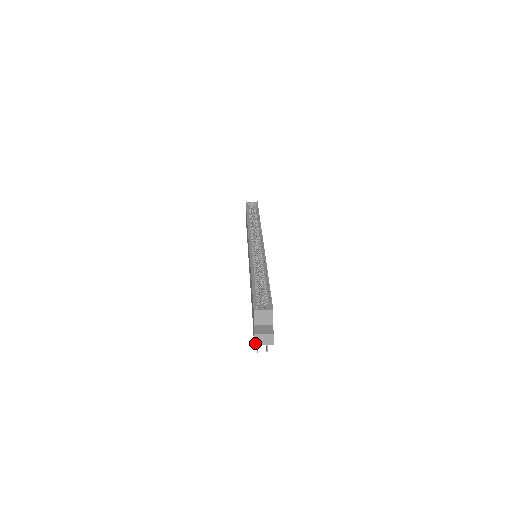
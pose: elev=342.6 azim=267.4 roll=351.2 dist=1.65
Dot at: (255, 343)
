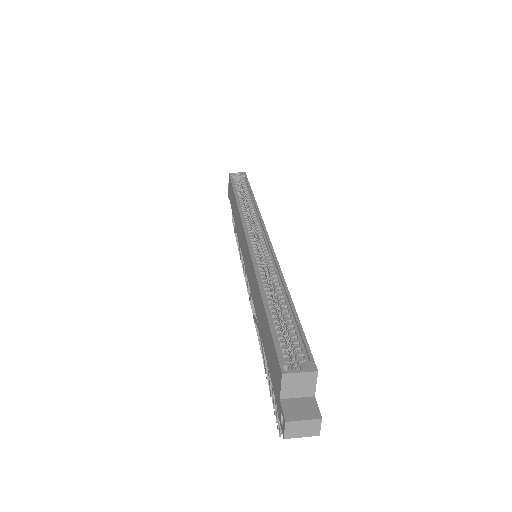
Dot at: (285, 436)
